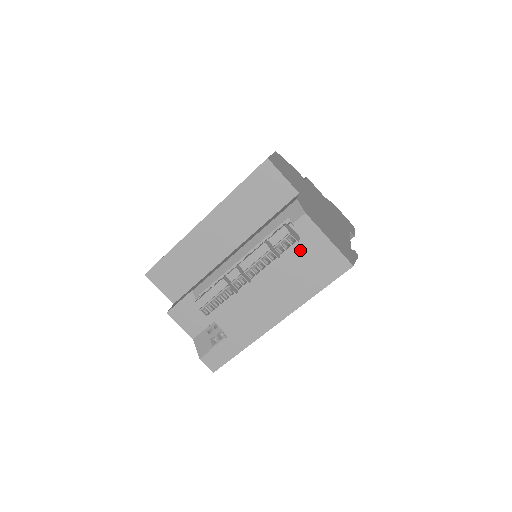
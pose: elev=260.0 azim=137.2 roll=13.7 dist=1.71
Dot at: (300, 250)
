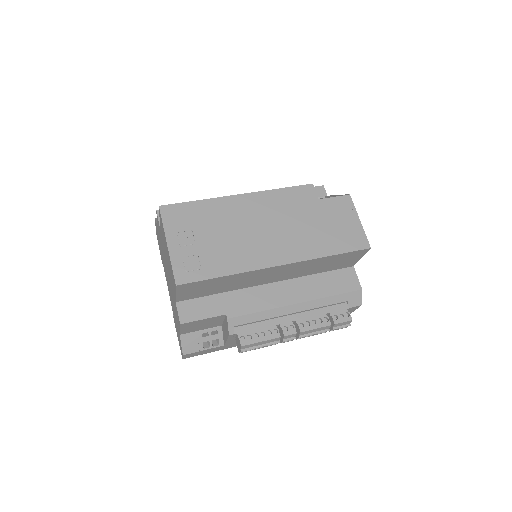
Dot at: occluded
